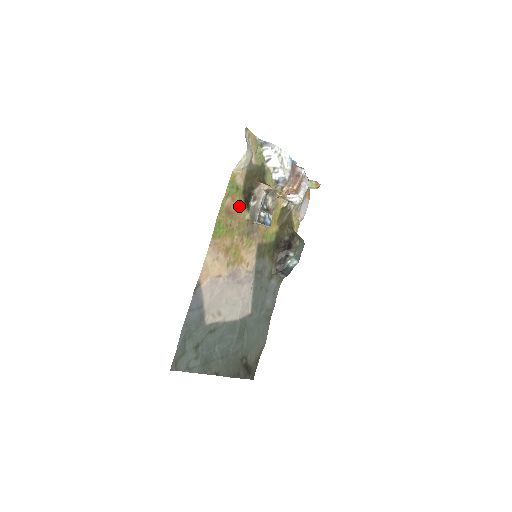
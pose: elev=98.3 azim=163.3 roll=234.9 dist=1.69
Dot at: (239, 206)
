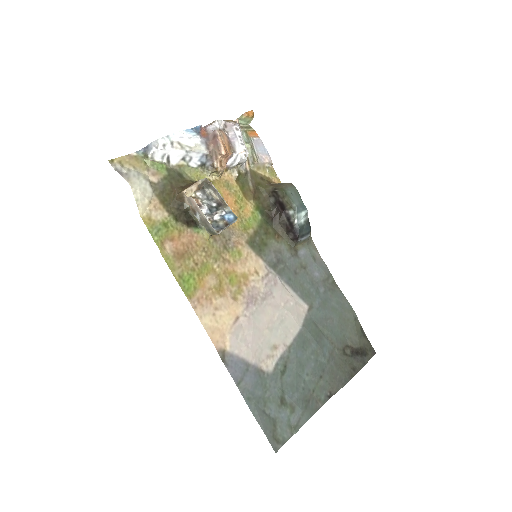
Dot at: (186, 237)
